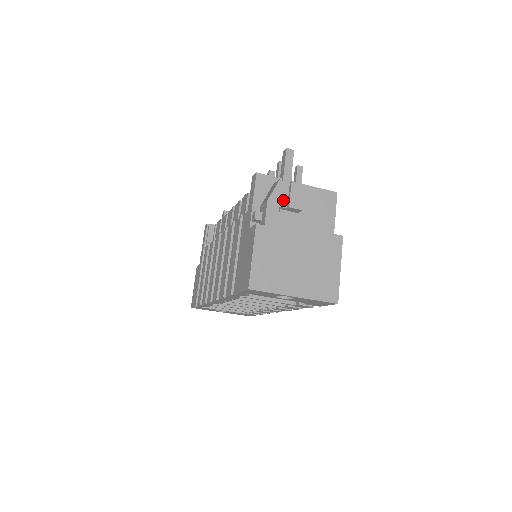
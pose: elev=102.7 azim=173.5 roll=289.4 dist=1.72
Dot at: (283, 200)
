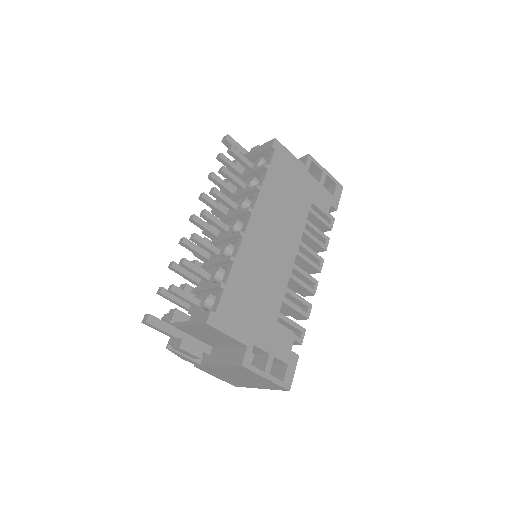
Dot at: occluded
